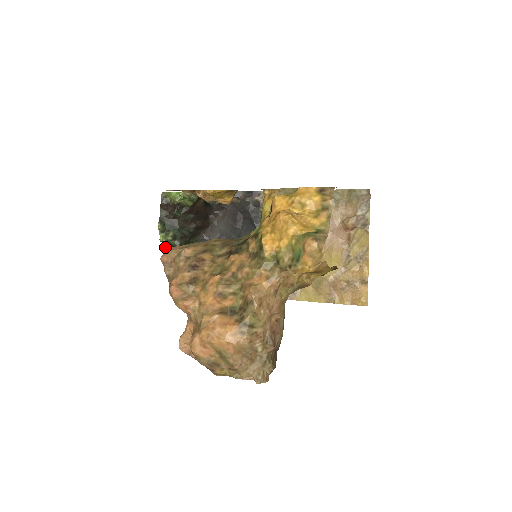
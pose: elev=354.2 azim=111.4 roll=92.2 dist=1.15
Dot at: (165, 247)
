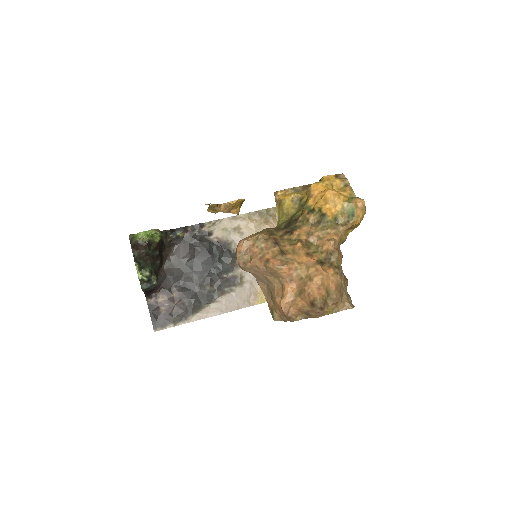
Dot at: (141, 285)
